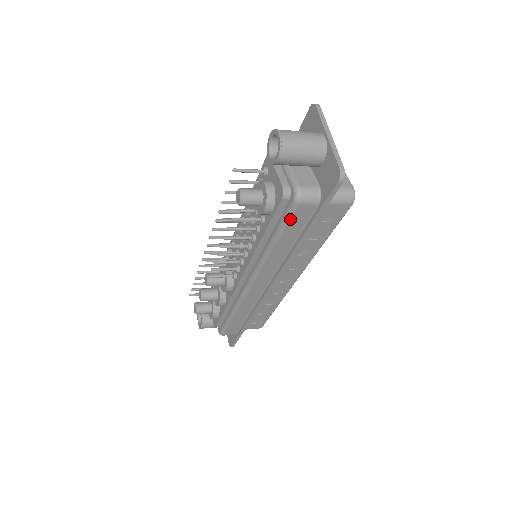
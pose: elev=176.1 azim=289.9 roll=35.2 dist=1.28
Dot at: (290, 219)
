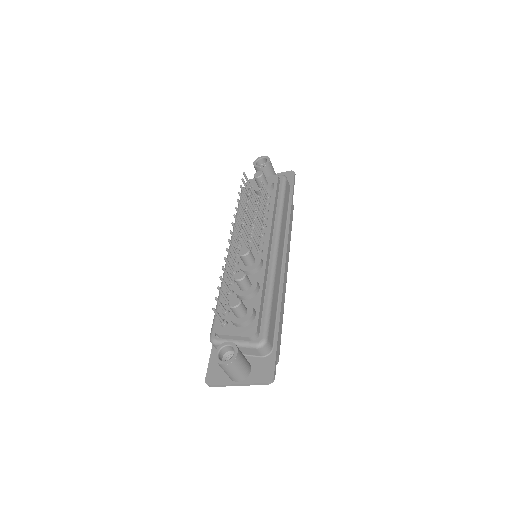
Dot at: (286, 187)
